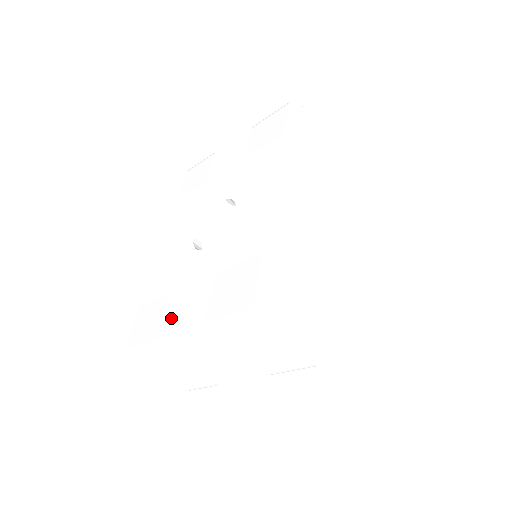
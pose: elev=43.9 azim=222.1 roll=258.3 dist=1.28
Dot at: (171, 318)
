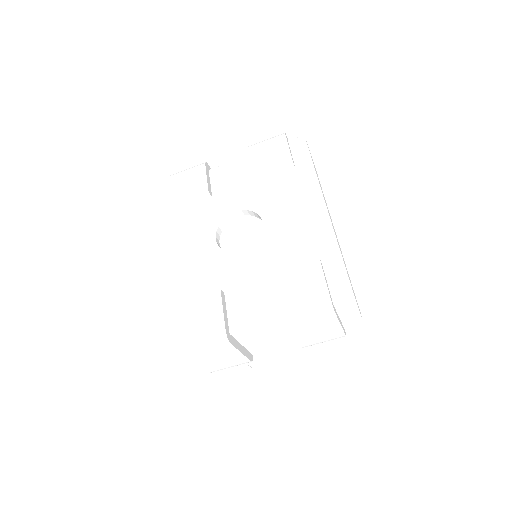
Dot at: (225, 311)
